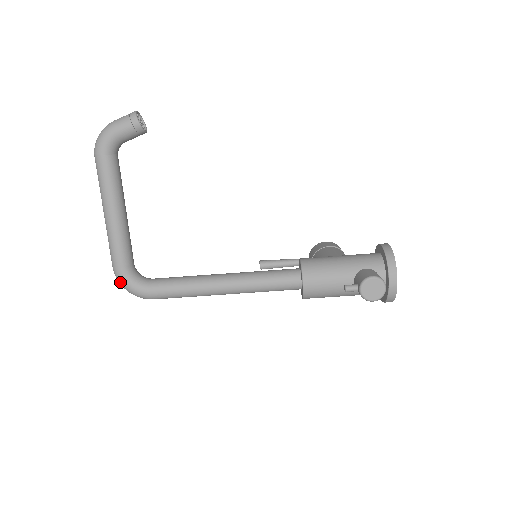
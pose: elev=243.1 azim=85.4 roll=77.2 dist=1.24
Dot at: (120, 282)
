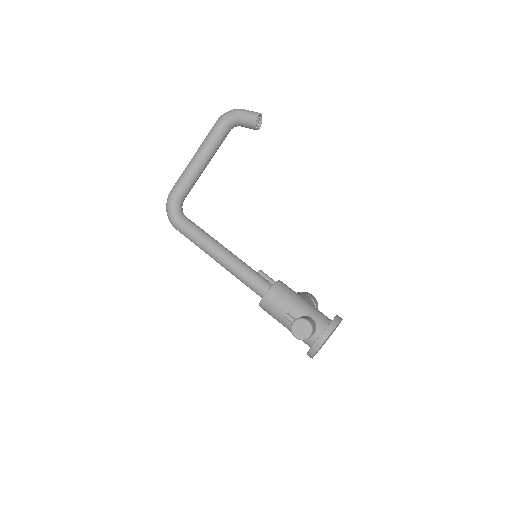
Dot at: (167, 202)
